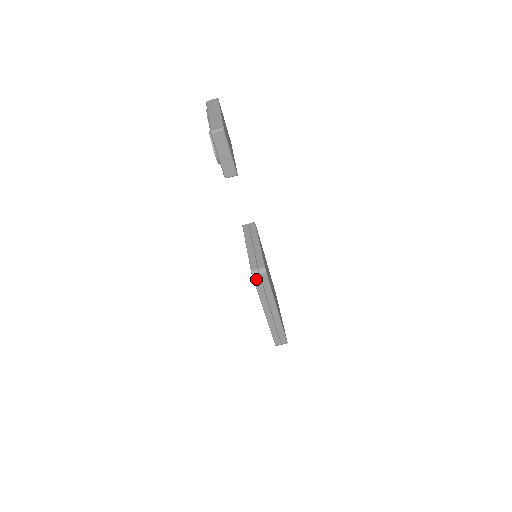
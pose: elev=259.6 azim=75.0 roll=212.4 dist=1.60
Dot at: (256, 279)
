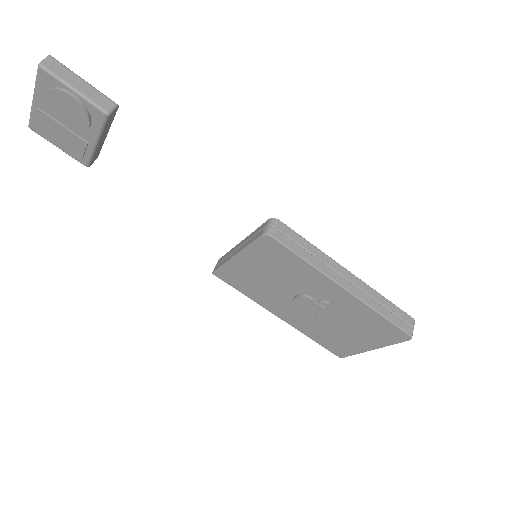
Dot at: (279, 238)
